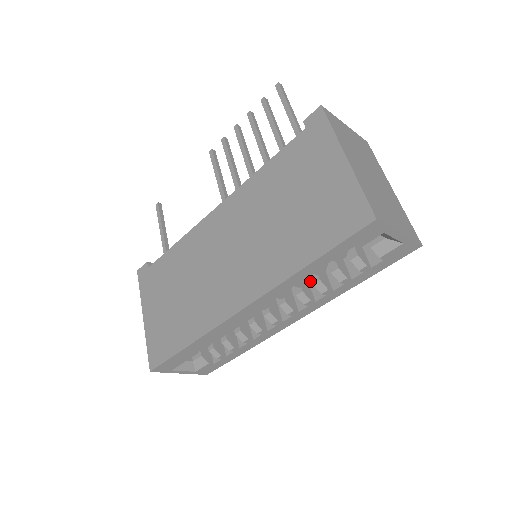
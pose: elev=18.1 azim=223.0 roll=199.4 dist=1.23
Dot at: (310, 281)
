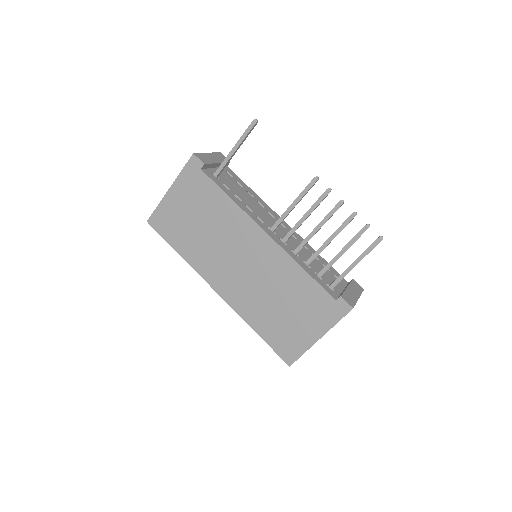
Dot at: occluded
